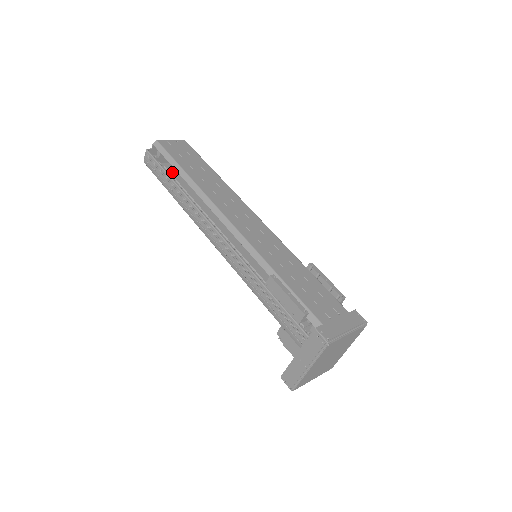
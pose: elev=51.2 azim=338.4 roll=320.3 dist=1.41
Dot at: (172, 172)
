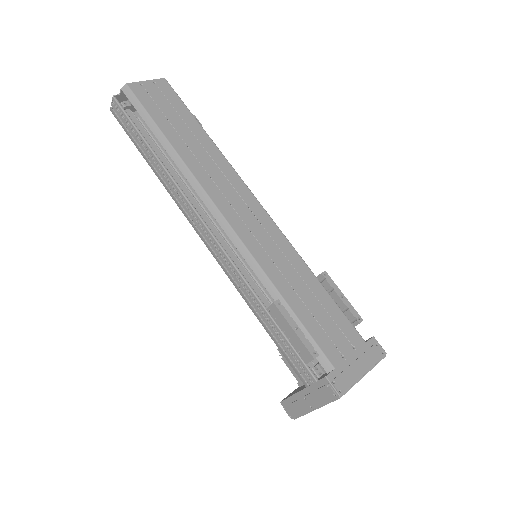
Dot at: occluded
